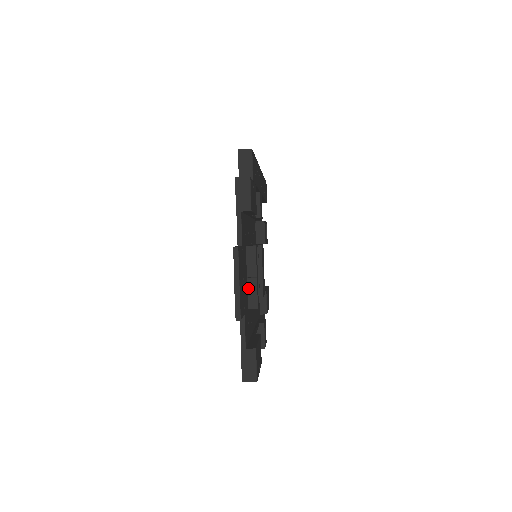
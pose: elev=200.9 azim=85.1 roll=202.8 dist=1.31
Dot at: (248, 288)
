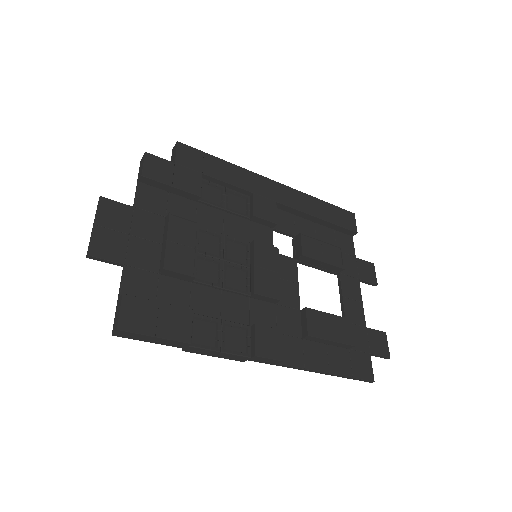
Dot at: (162, 253)
